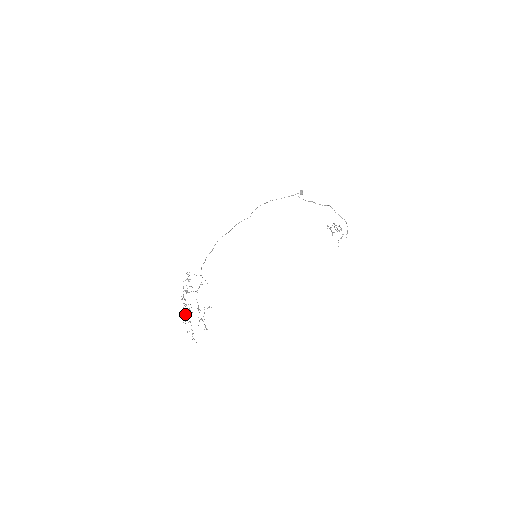
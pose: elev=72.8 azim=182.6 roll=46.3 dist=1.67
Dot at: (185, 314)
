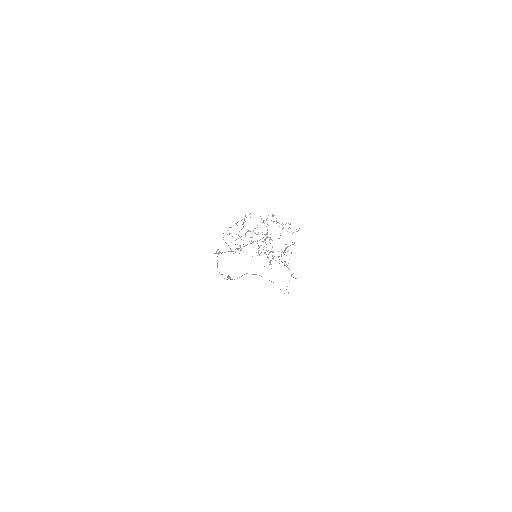
Dot at: occluded
